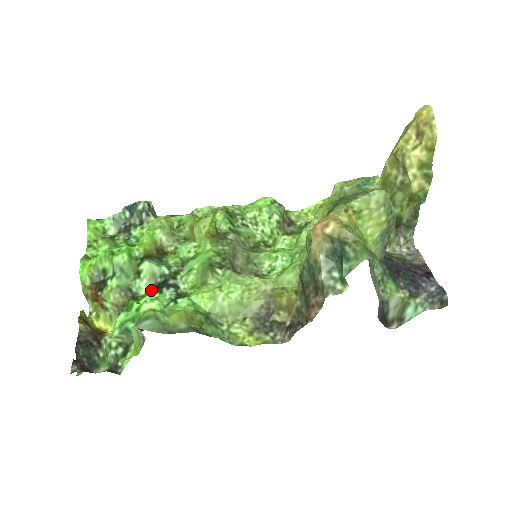
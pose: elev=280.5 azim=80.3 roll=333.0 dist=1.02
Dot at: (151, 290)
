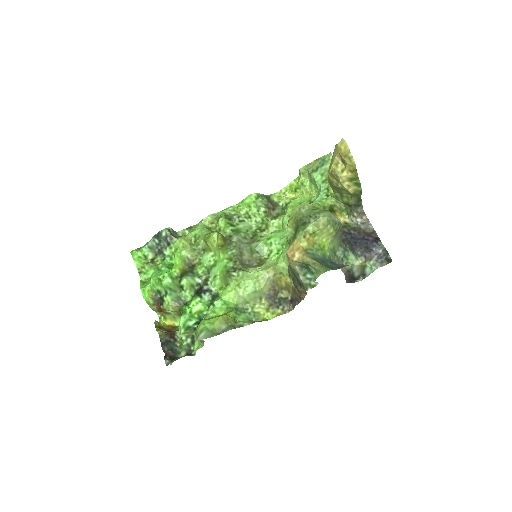
Dot at: (194, 296)
